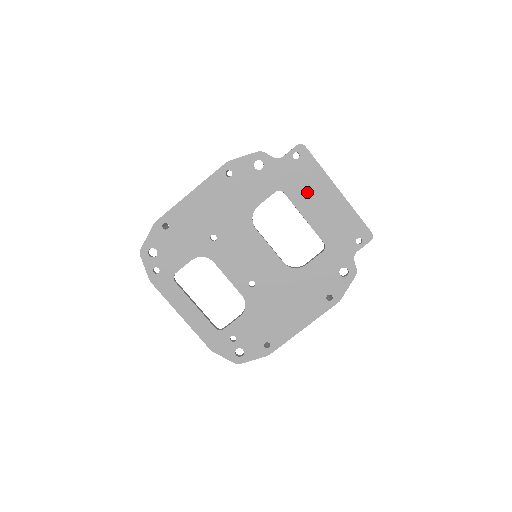
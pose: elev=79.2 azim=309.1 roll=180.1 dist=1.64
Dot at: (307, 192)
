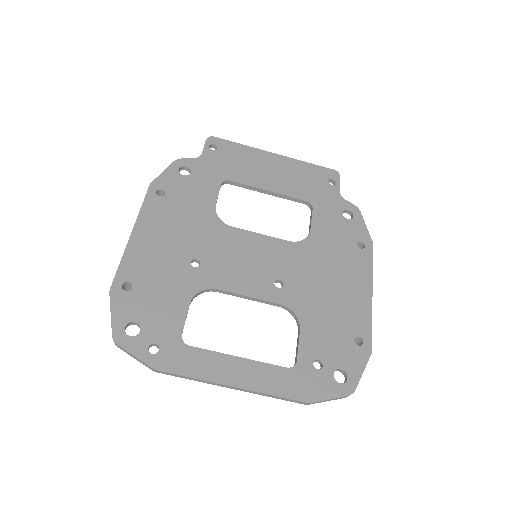
Dot at: (250, 169)
